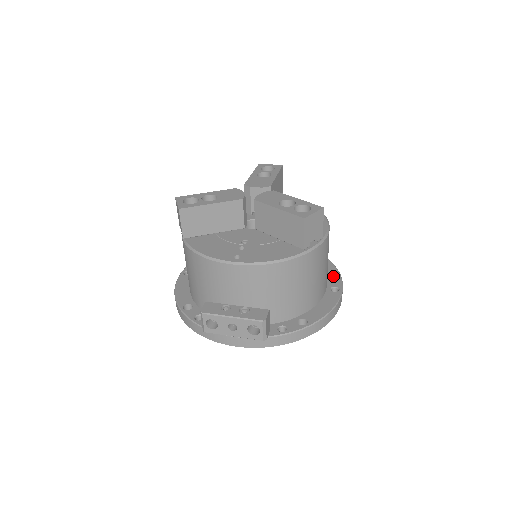
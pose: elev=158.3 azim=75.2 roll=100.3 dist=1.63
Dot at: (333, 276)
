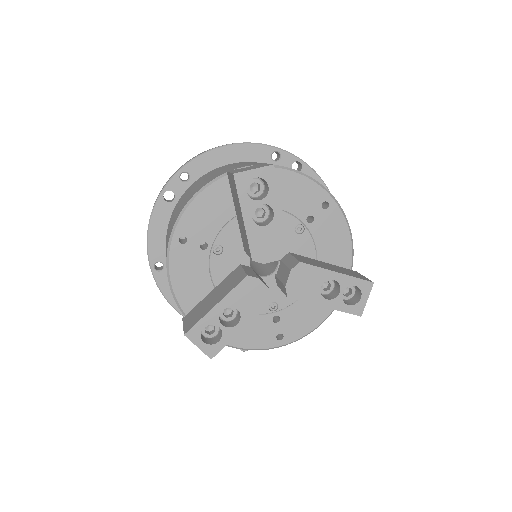
Dot at: occluded
